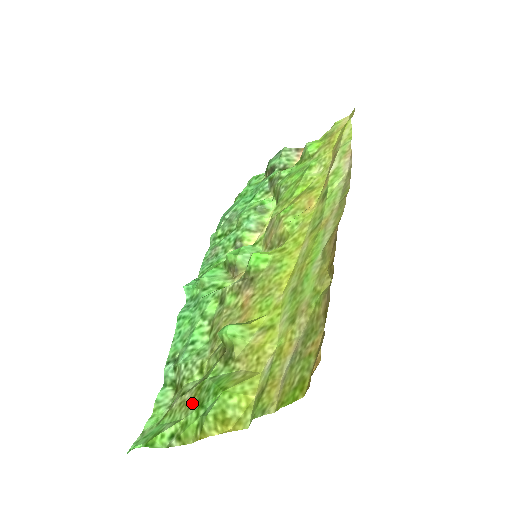
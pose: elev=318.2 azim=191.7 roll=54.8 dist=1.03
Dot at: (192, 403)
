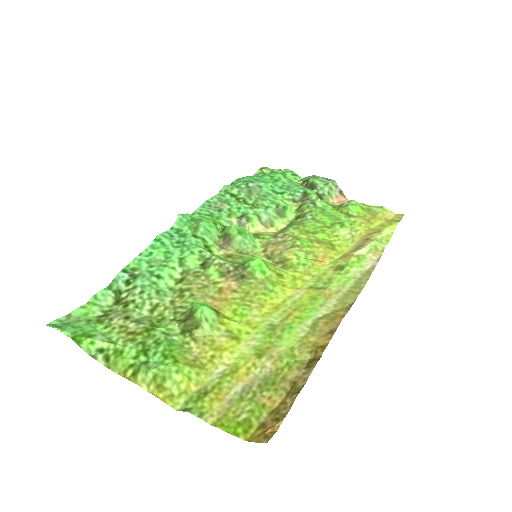
Dot at: (135, 338)
